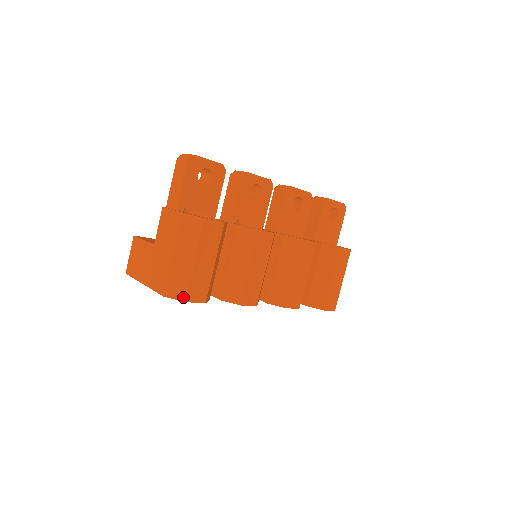
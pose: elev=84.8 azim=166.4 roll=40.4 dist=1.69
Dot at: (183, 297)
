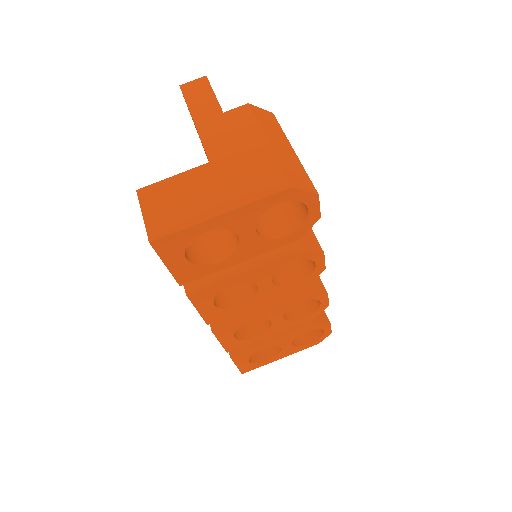
Dot at: (312, 189)
